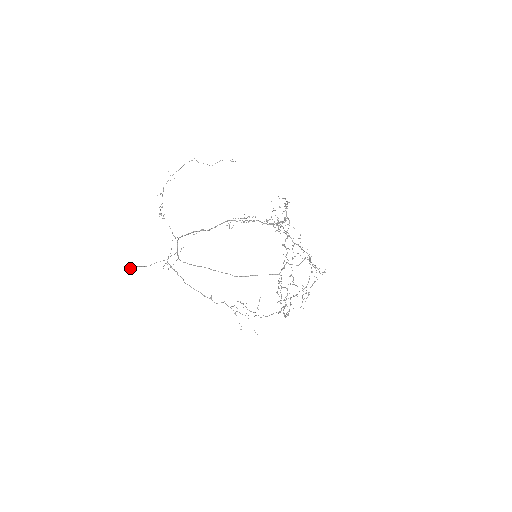
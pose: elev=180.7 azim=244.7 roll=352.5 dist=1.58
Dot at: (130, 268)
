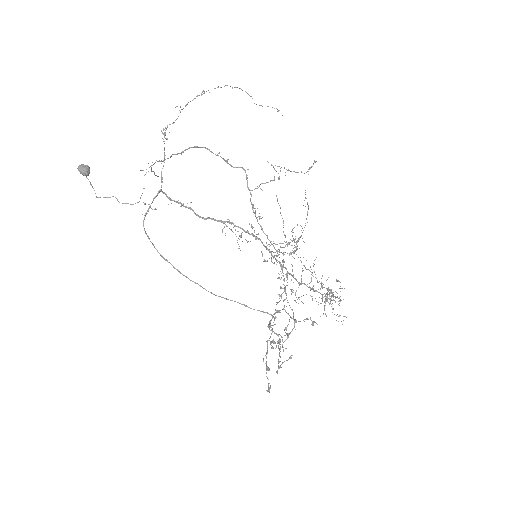
Dot at: (83, 164)
